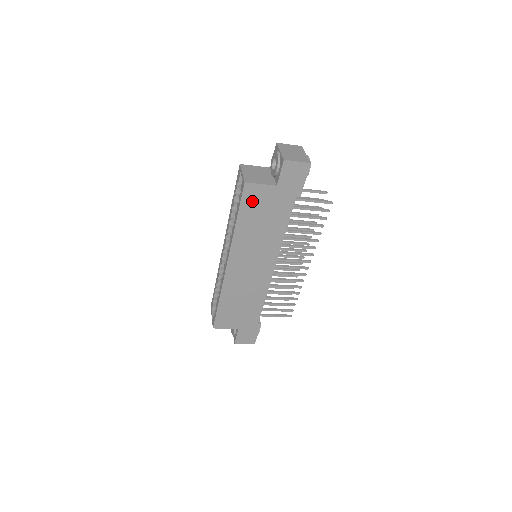
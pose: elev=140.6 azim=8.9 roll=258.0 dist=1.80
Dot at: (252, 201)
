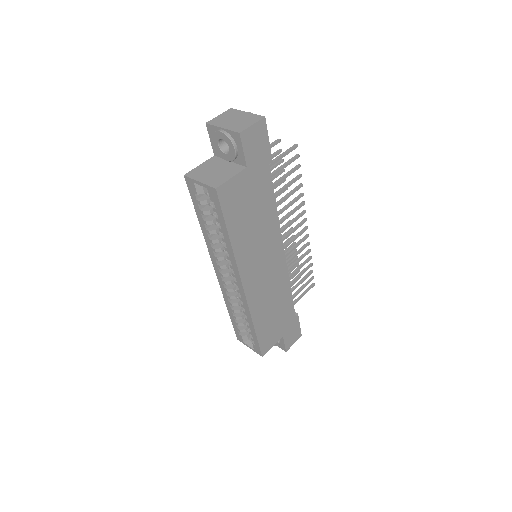
Dot at: (232, 203)
